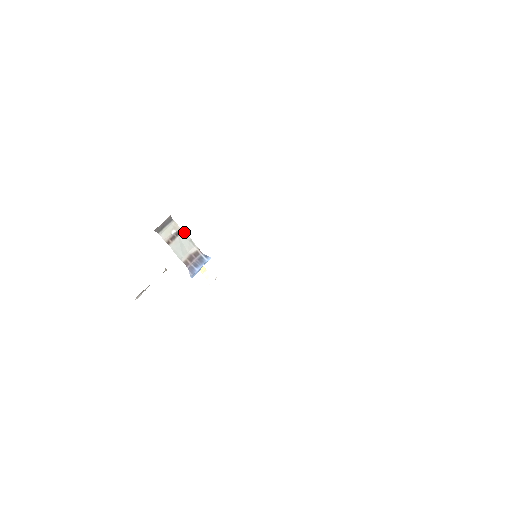
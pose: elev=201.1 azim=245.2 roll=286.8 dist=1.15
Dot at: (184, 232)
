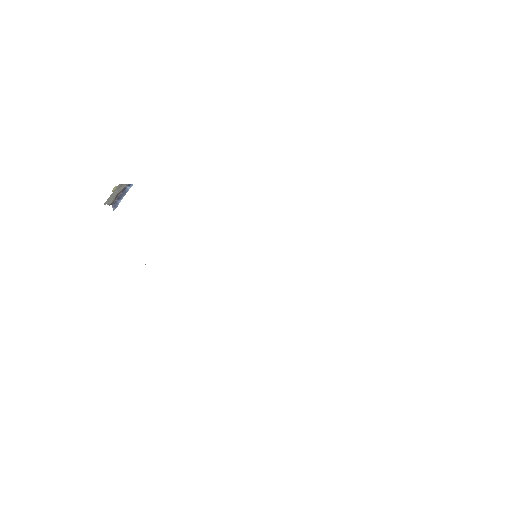
Dot at: (122, 184)
